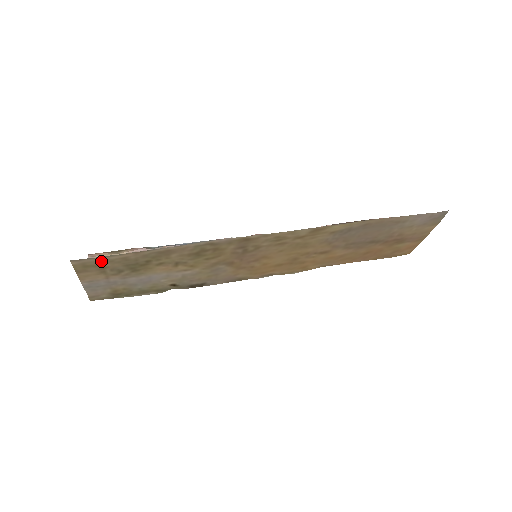
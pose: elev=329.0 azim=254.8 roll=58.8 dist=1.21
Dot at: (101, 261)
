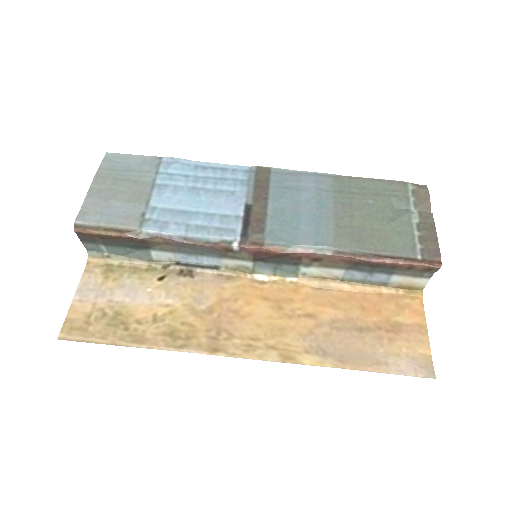
Dot at: (84, 335)
